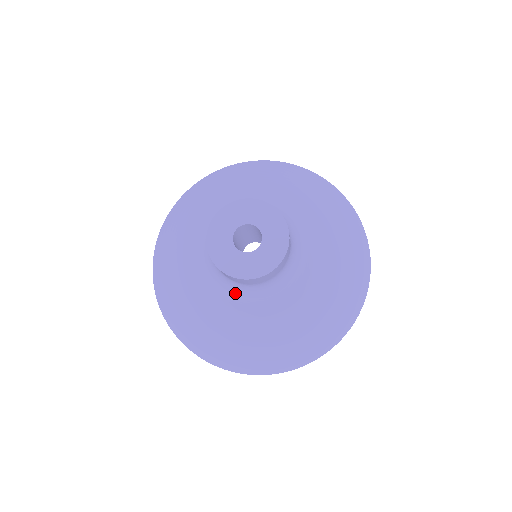
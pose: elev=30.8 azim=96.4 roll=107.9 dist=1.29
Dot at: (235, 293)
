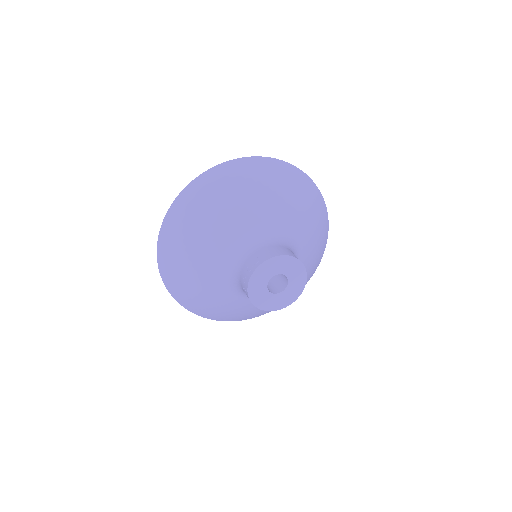
Dot at: (244, 295)
